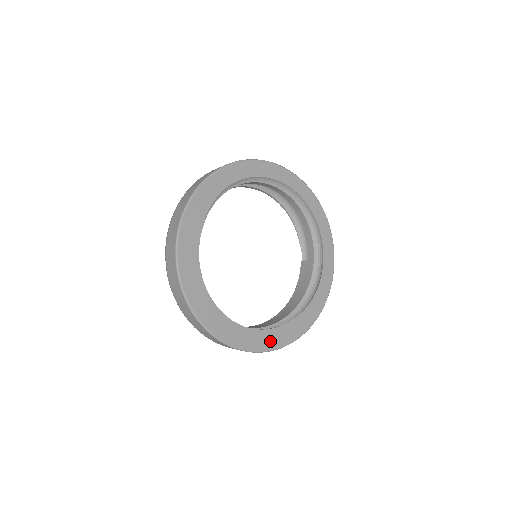
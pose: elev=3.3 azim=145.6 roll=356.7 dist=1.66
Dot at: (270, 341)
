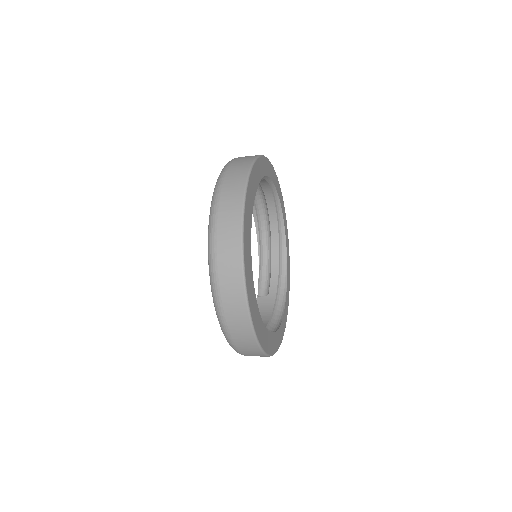
Dot at: (264, 339)
